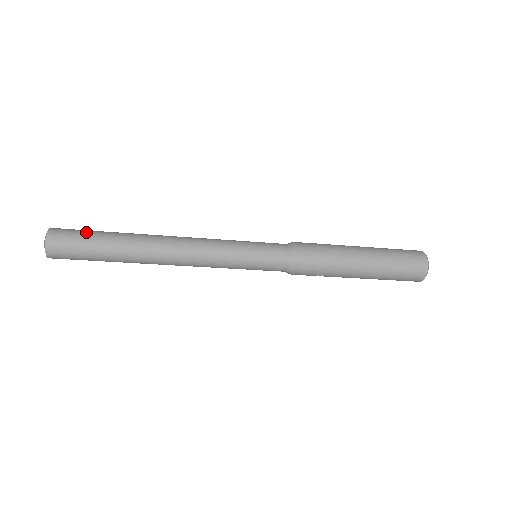
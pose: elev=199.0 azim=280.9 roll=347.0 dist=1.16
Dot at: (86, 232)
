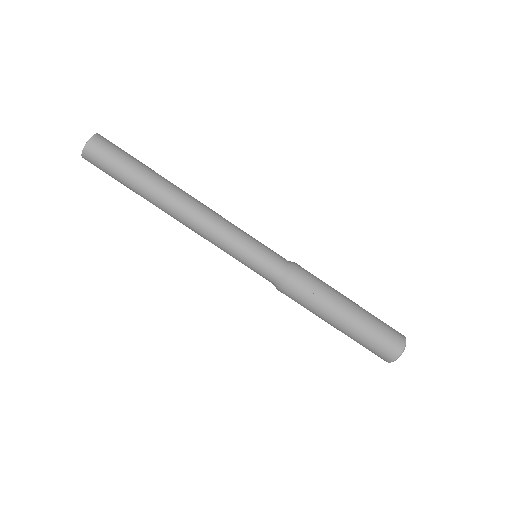
Dot at: occluded
